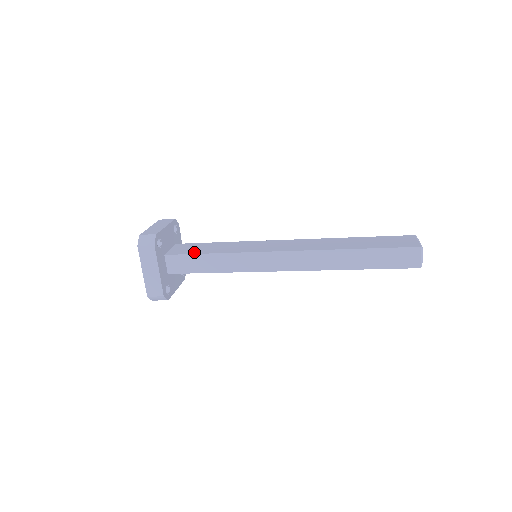
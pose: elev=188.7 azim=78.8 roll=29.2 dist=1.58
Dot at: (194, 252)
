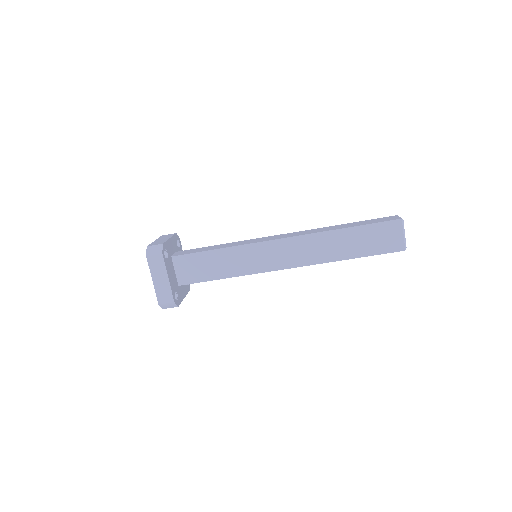
Dot at: occluded
